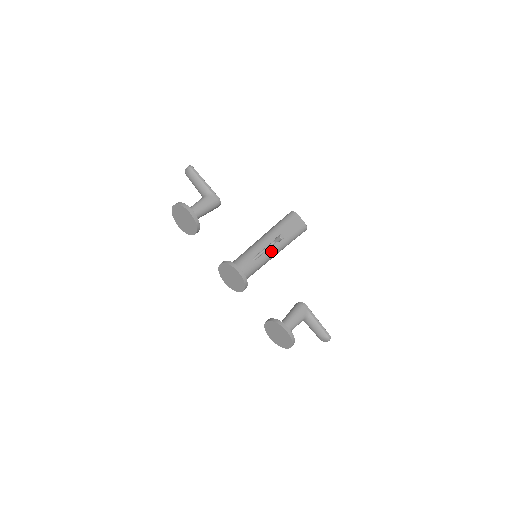
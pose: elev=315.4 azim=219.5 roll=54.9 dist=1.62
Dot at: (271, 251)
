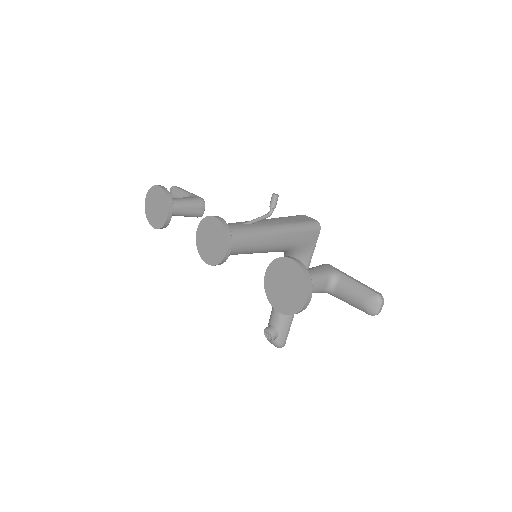
Dot at: (268, 225)
